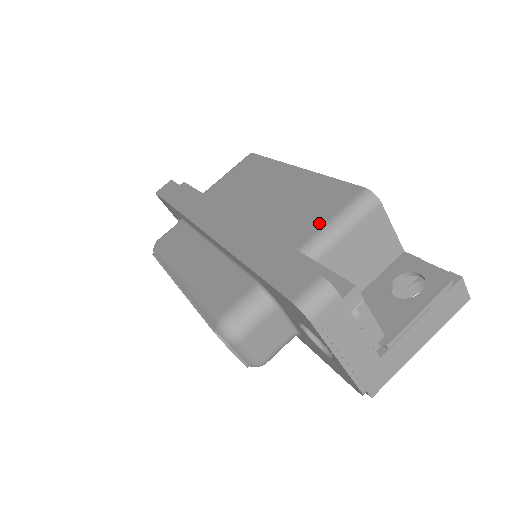
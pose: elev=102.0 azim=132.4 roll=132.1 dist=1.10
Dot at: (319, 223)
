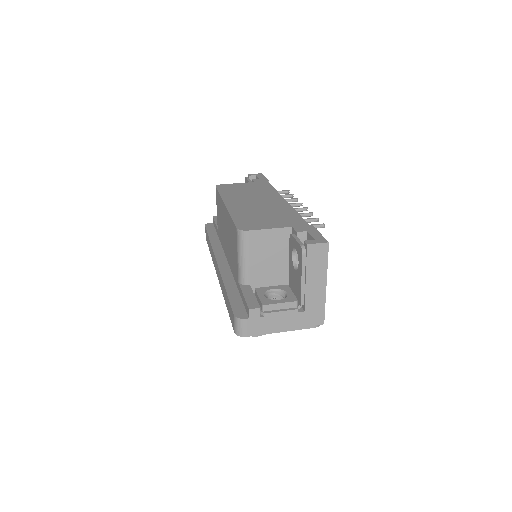
Dot at: (236, 260)
